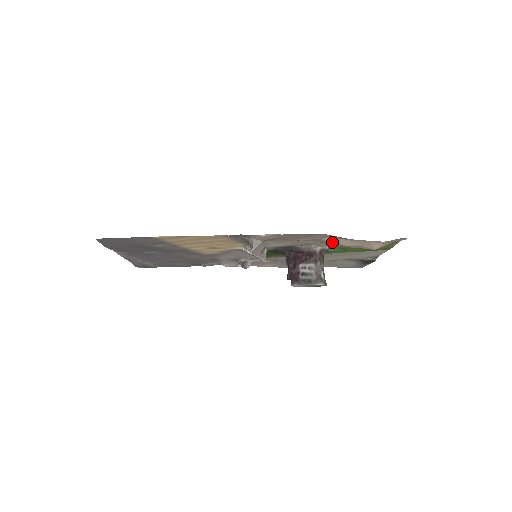
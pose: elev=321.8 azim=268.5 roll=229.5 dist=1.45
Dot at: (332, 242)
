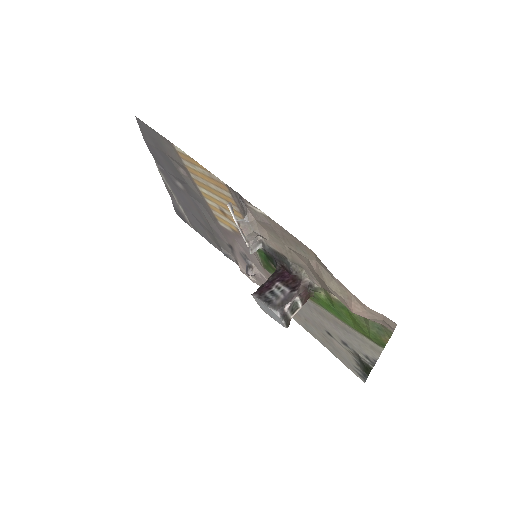
Dot at: (317, 271)
